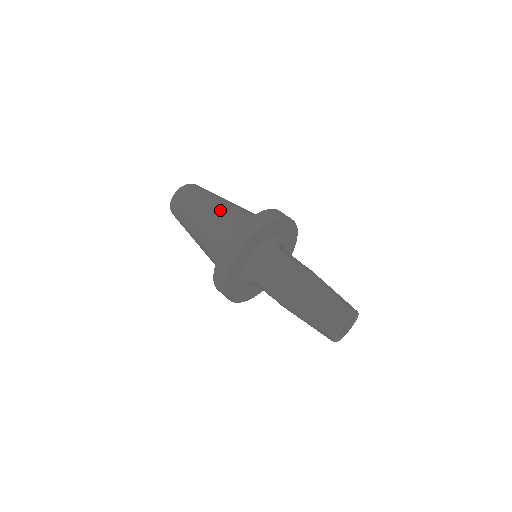
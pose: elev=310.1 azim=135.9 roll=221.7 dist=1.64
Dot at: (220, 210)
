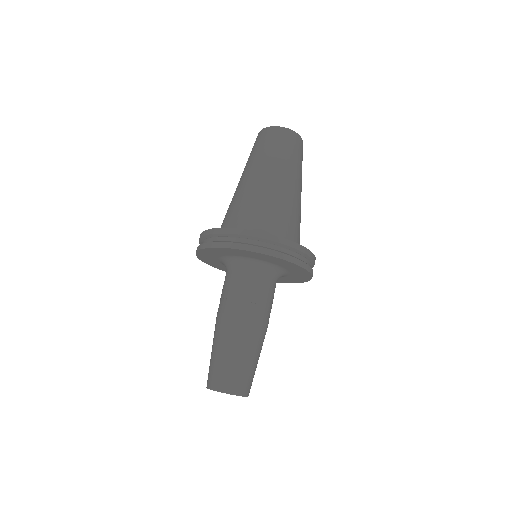
Dot at: (266, 189)
